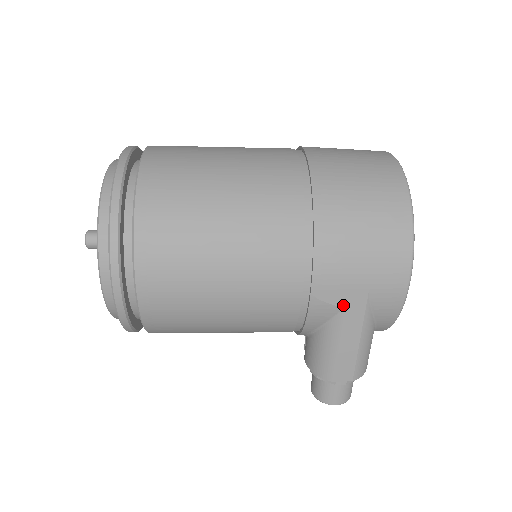
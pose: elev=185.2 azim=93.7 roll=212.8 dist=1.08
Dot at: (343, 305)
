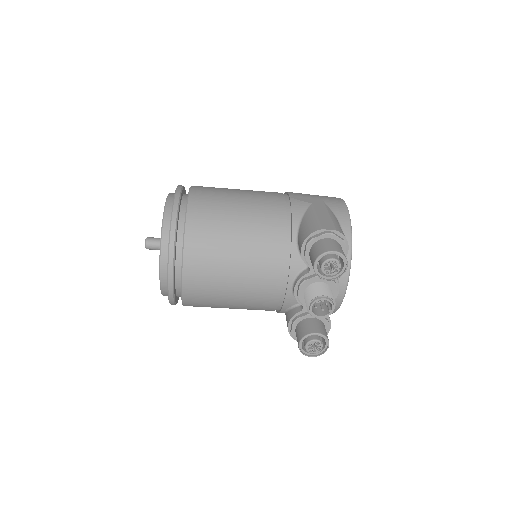
Dot at: (311, 203)
